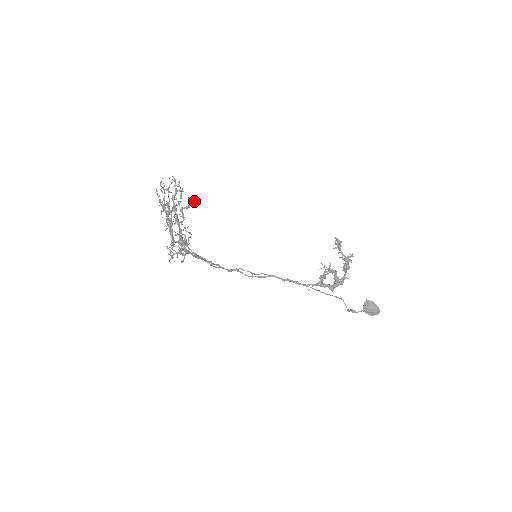
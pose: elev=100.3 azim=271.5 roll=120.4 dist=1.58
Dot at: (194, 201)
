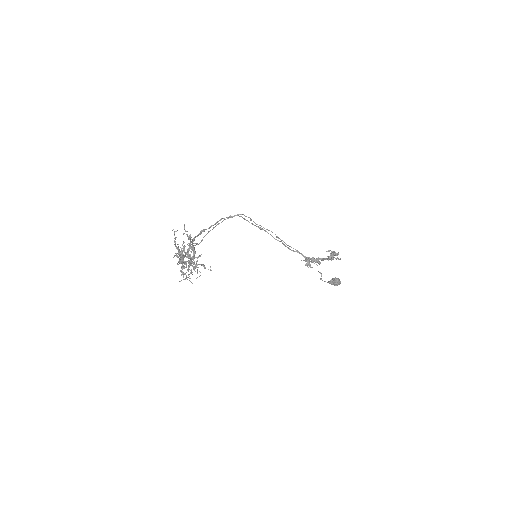
Dot at: occluded
